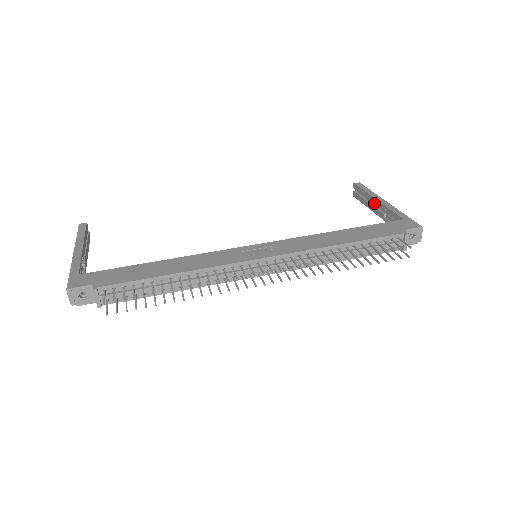
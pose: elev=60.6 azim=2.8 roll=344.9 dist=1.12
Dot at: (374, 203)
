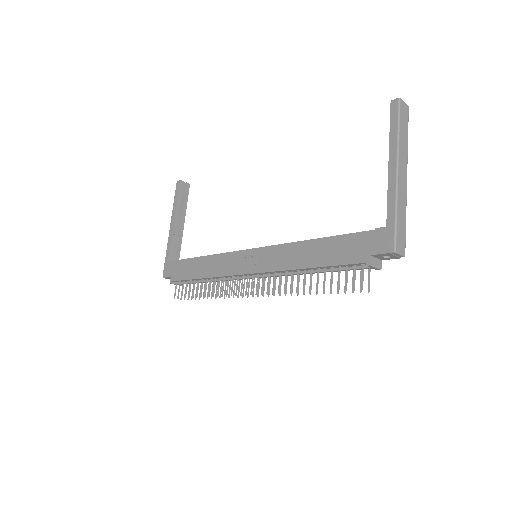
Dot at: occluded
